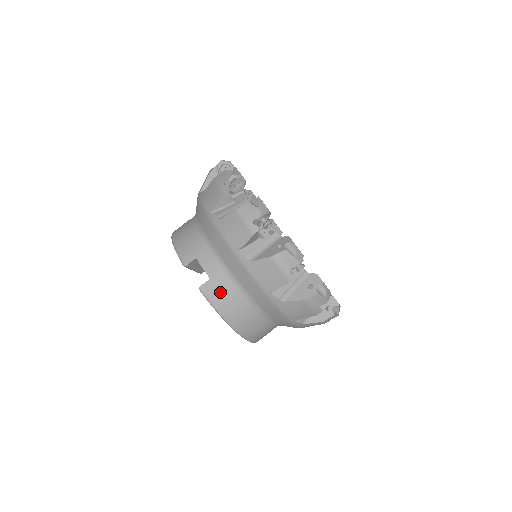
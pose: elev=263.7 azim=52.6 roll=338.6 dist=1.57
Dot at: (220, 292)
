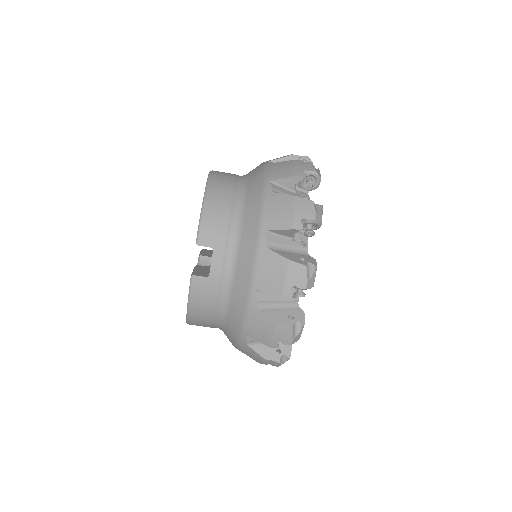
Dot at: (206, 294)
